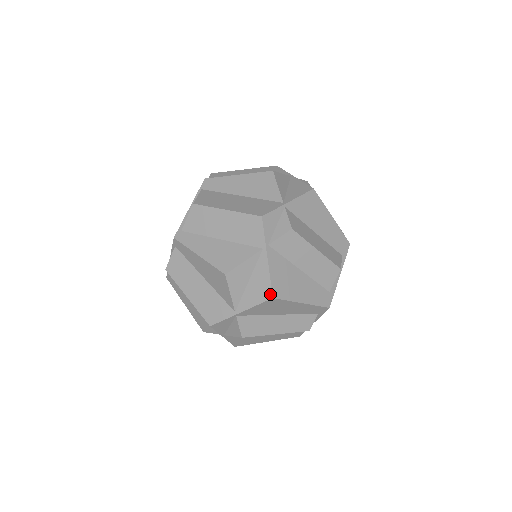
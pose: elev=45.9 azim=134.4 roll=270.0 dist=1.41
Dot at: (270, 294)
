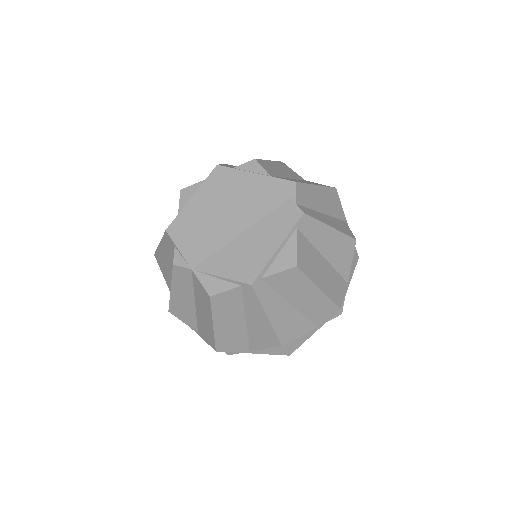
Dot at: (290, 353)
